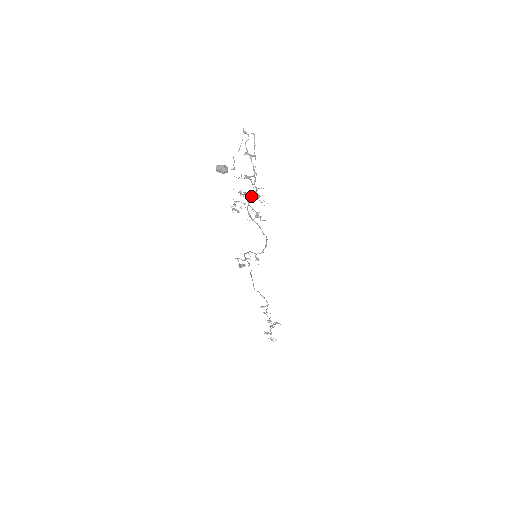
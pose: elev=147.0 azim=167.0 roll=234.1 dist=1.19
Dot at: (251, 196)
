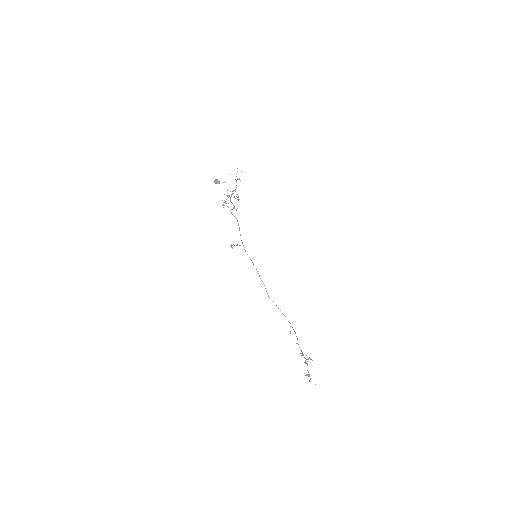
Dot at: (231, 196)
